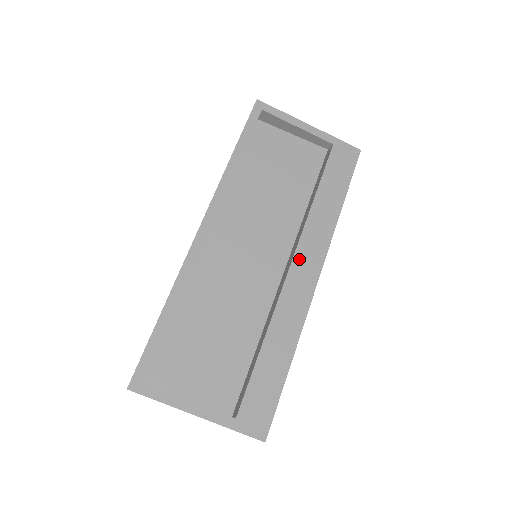
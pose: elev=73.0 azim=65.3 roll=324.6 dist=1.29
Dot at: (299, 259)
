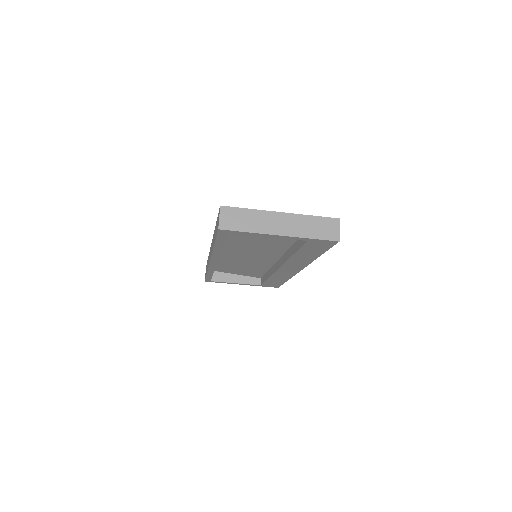
Dot at: (285, 267)
